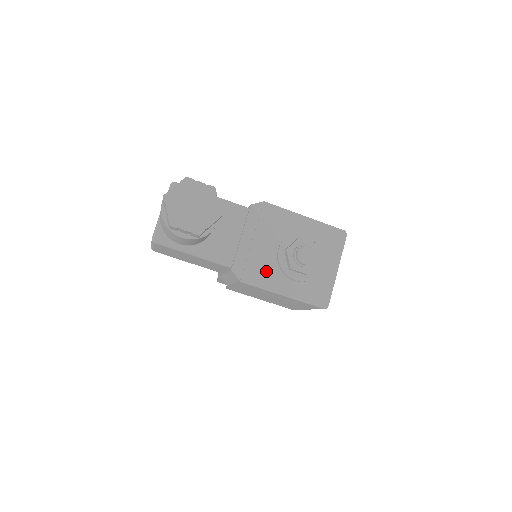
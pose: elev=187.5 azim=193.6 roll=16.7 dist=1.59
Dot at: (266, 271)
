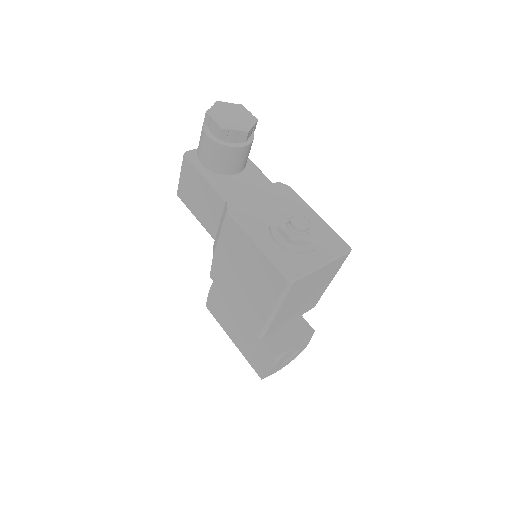
Dot at: (255, 220)
